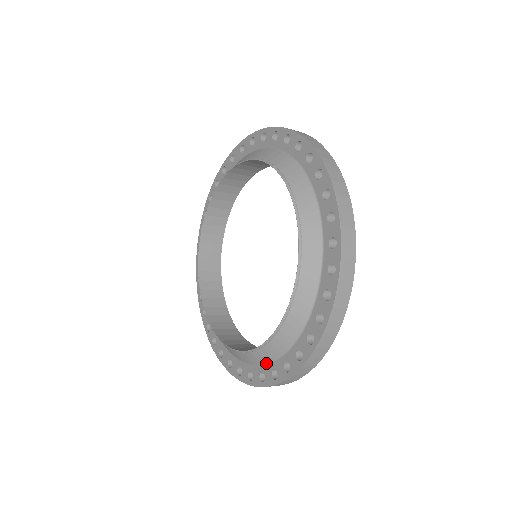
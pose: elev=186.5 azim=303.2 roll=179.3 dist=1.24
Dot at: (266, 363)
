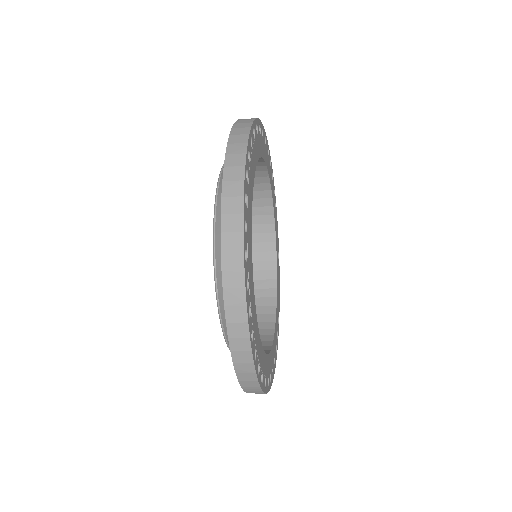
Dot at: occluded
